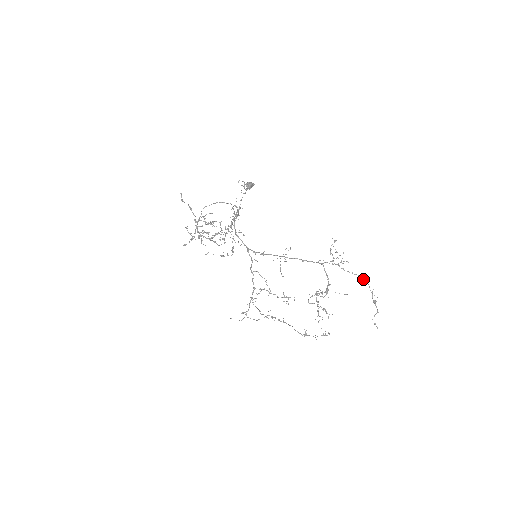
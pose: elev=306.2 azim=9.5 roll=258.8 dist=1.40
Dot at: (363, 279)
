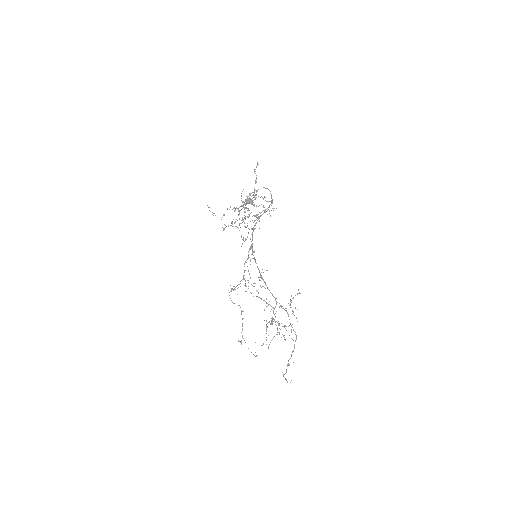
Dot at: (295, 340)
